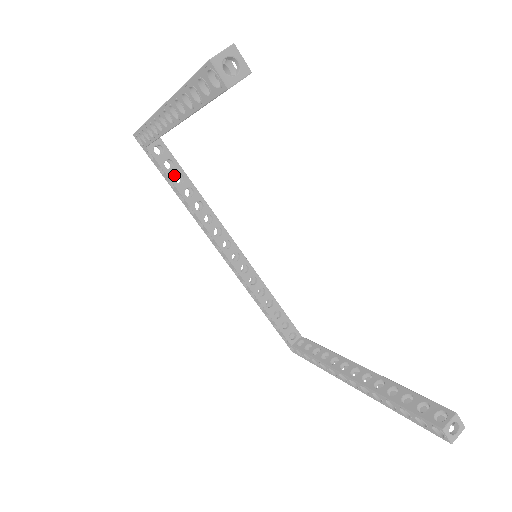
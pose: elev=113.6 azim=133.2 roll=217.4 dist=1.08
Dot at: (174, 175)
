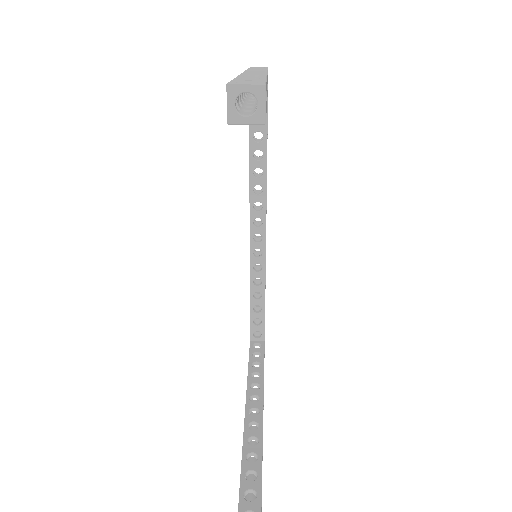
Dot at: (256, 130)
